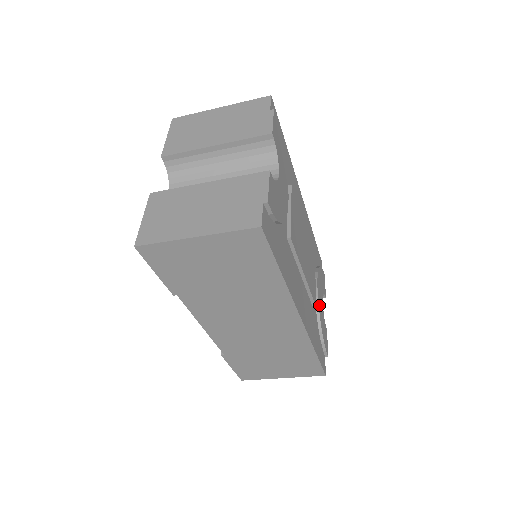
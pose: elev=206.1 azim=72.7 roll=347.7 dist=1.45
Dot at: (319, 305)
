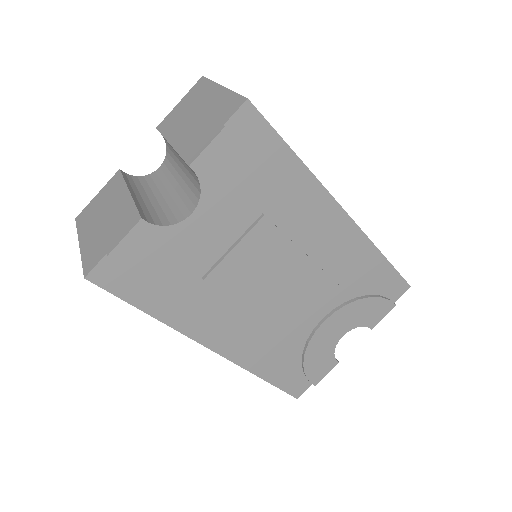
Dot at: (316, 339)
